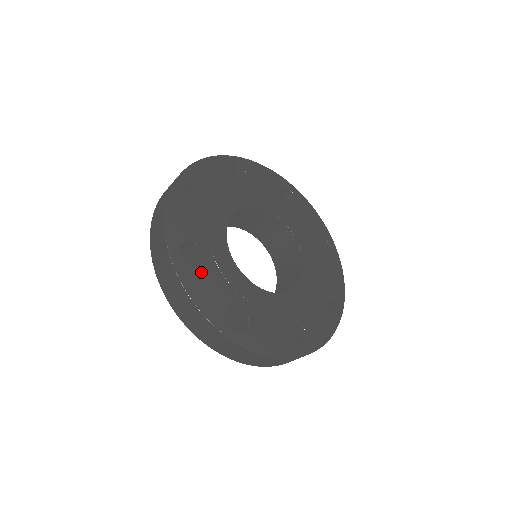
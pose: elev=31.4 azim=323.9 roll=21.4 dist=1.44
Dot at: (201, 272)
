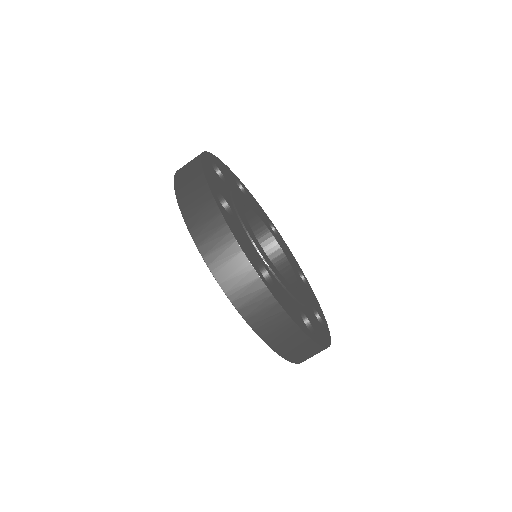
Dot at: (217, 176)
